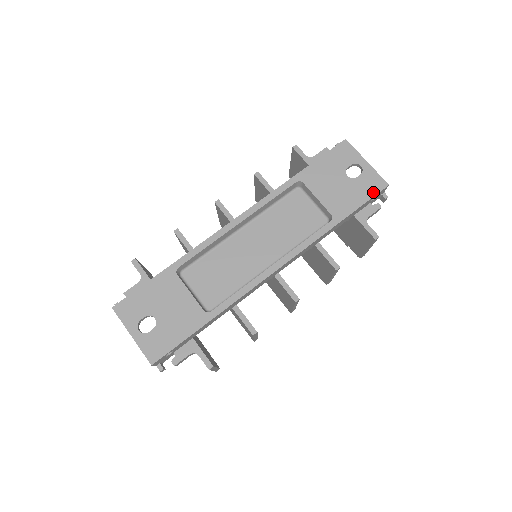
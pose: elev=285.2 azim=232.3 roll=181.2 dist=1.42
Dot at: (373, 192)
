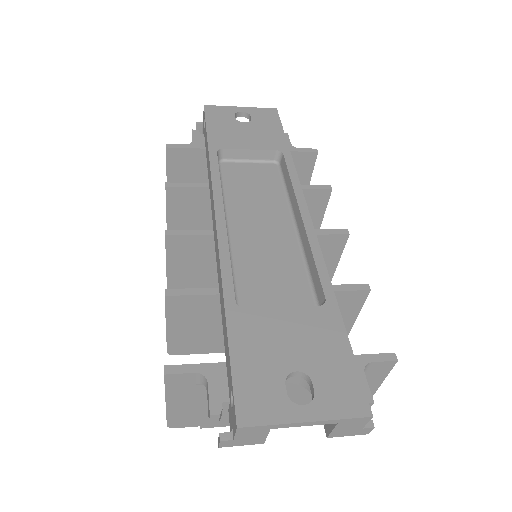
Dot at: (276, 119)
